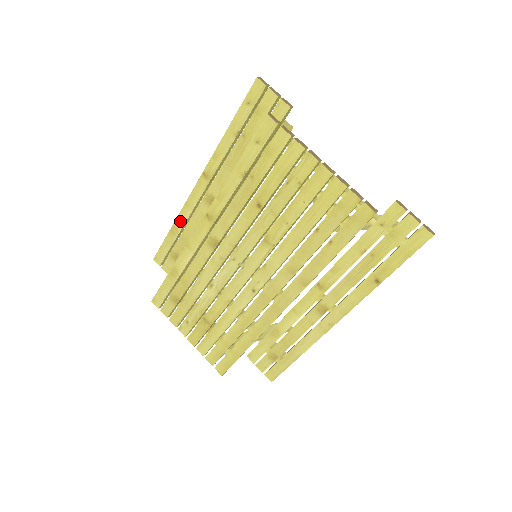
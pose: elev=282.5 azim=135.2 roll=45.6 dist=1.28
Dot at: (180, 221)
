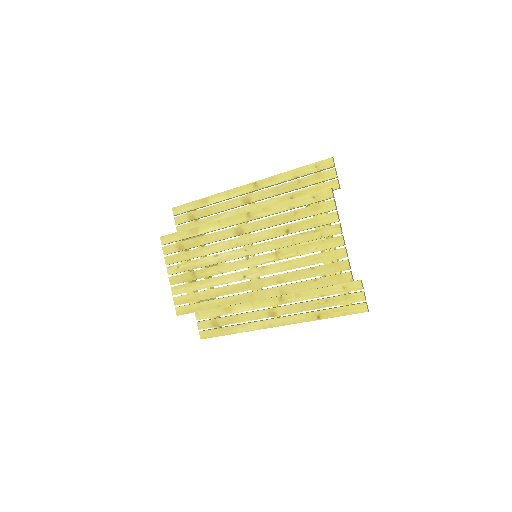
Dot at: (214, 198)
